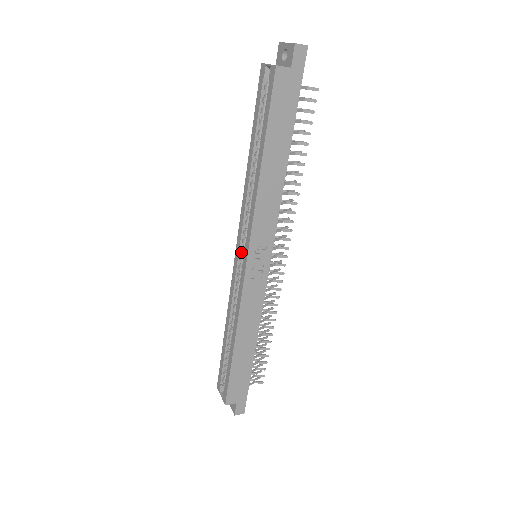
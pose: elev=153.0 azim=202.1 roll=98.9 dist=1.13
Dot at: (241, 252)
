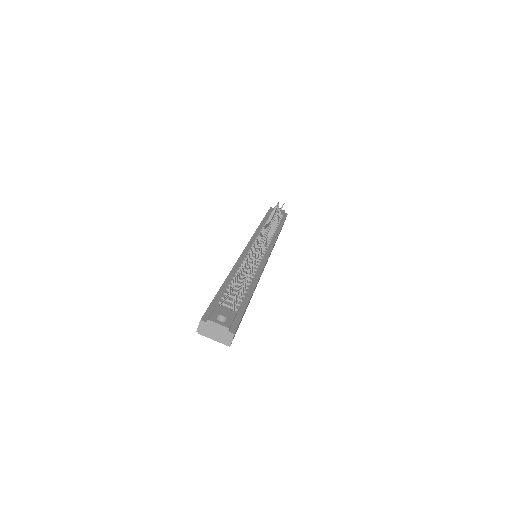
Dot at: occluded
